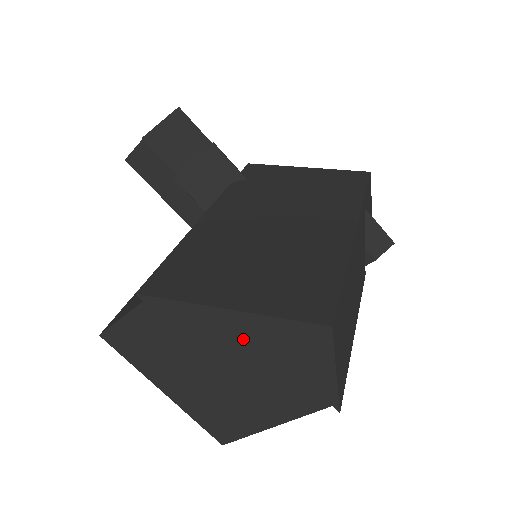
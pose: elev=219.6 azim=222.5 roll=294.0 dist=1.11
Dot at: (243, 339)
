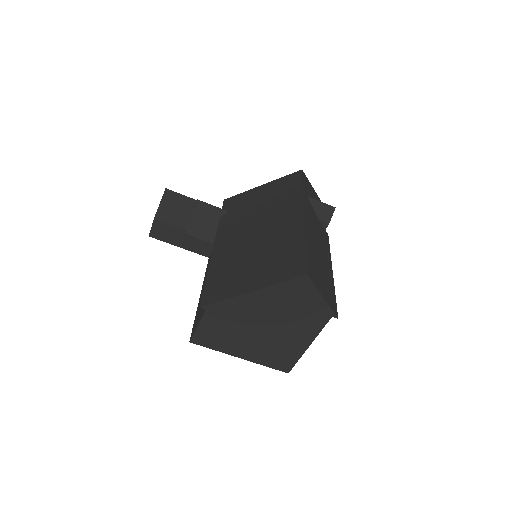
Dot at: (267, 304)
